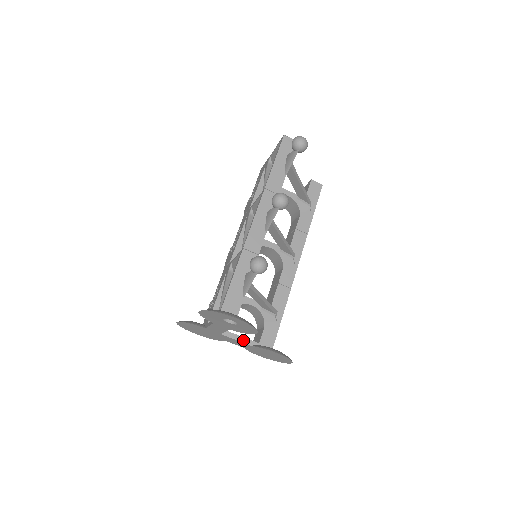
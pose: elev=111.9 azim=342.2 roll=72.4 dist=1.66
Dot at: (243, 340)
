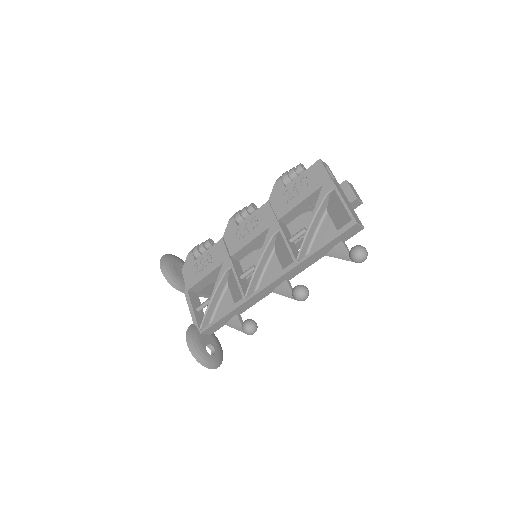
Dot at: occluded
